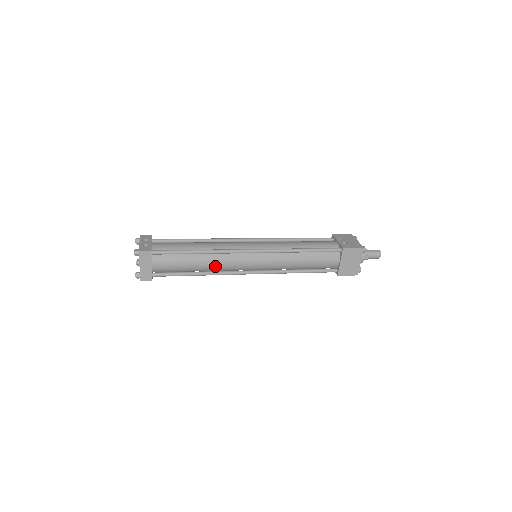
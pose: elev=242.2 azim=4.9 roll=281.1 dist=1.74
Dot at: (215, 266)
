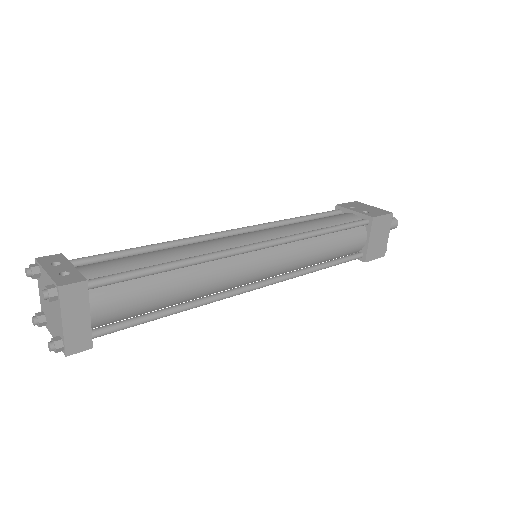
Dot at: (206, 287)
